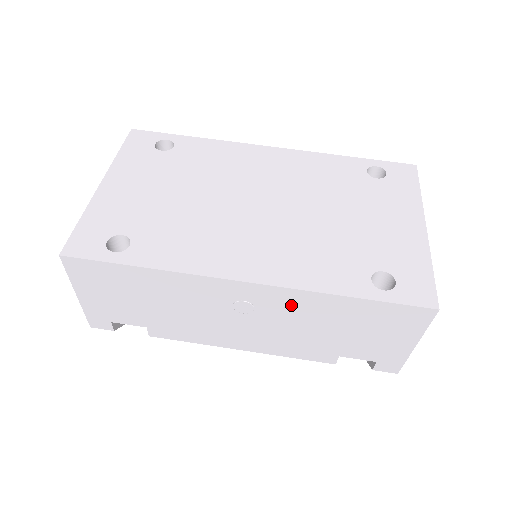
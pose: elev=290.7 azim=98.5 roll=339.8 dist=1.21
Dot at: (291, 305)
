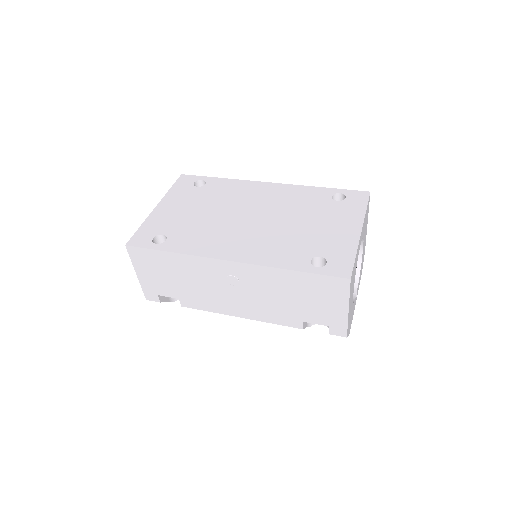
Dot at: (260, 278)
